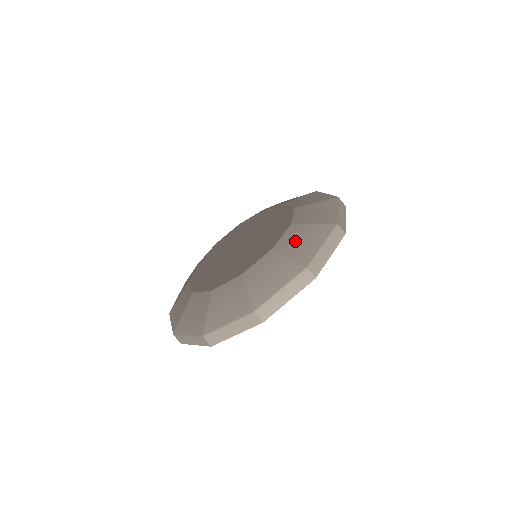
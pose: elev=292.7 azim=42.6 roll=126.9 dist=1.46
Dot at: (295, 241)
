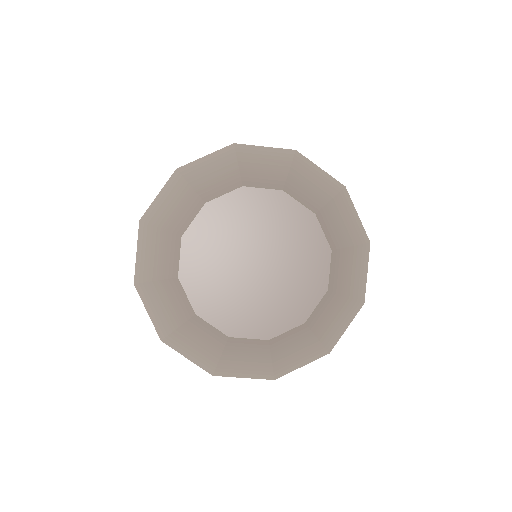
Dot at: (338, 228)
